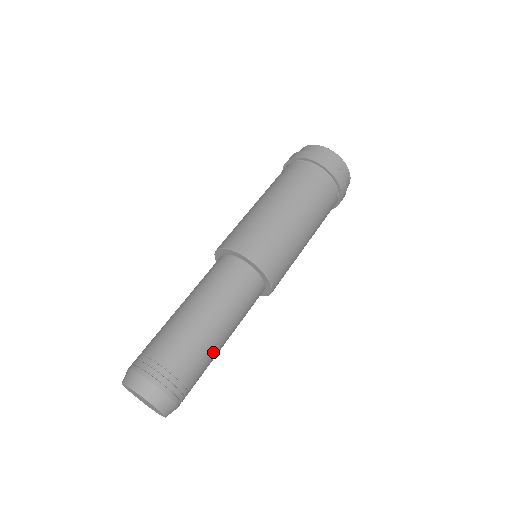
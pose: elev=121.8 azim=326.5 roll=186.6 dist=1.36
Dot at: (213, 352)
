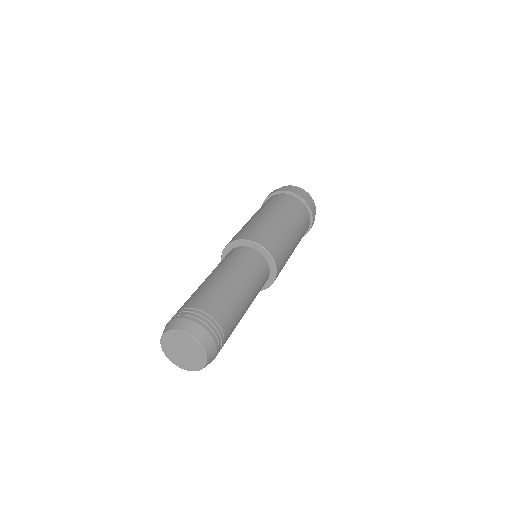
Dot at: (240, 315)
